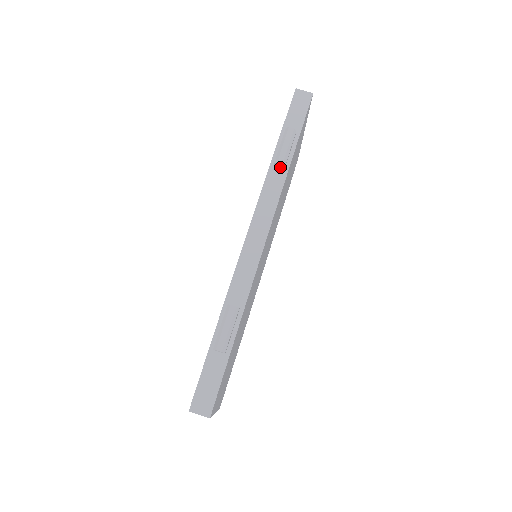
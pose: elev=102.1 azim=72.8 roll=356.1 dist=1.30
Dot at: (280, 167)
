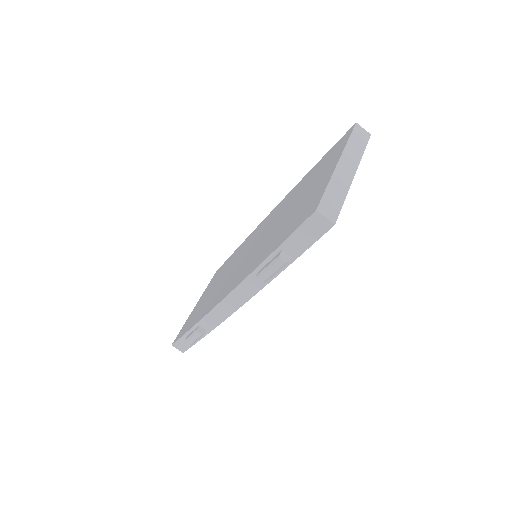
Dot at: occluded
